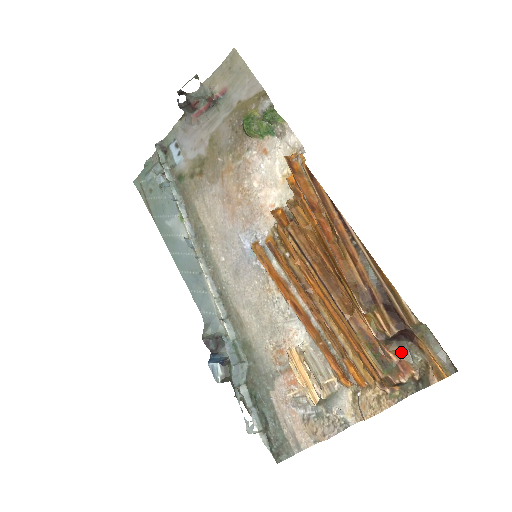
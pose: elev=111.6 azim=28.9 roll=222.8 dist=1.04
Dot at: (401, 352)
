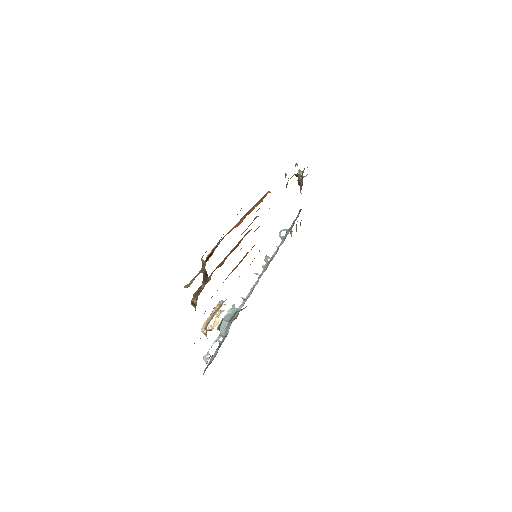
Dot at: (204, 285)
